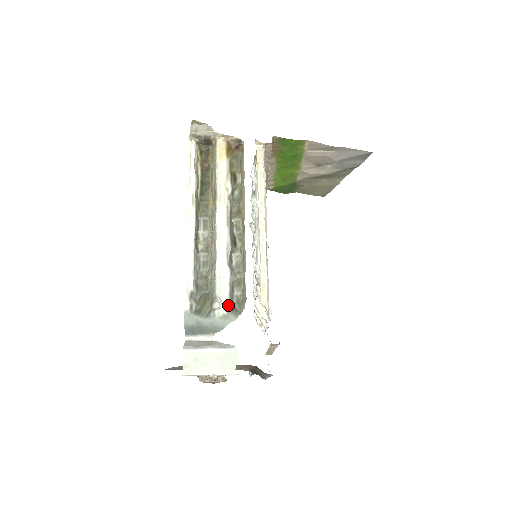
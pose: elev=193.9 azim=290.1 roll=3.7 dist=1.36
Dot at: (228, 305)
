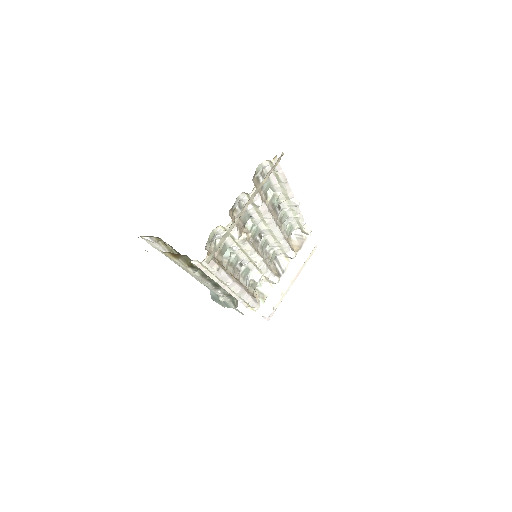
Dot at: (229, 299)
